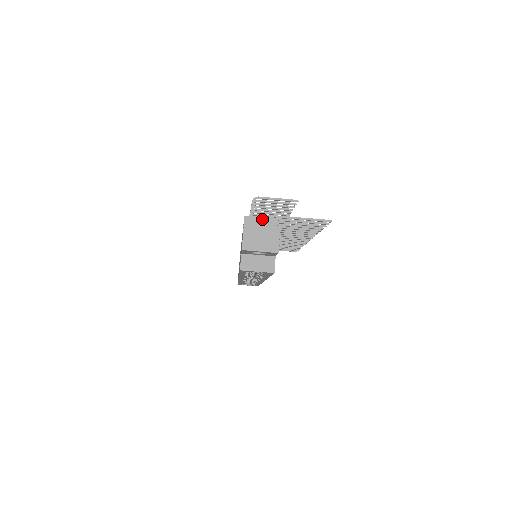
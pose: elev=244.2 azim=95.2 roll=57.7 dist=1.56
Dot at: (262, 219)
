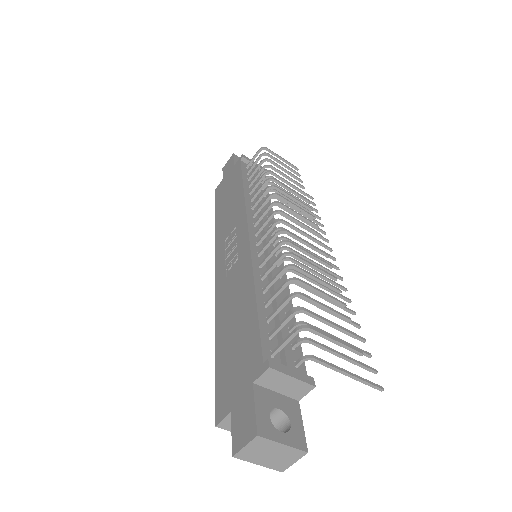
Dot at: (293, 379)
